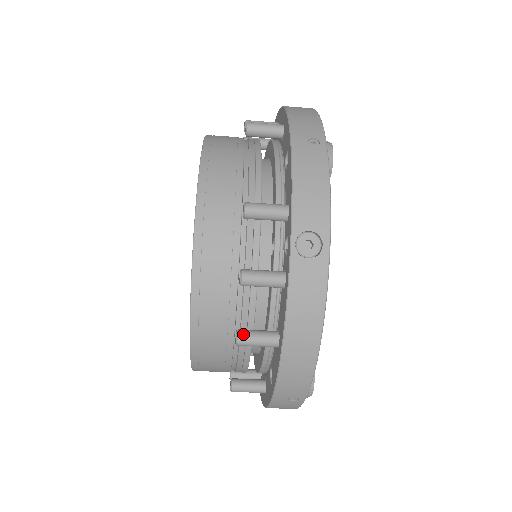
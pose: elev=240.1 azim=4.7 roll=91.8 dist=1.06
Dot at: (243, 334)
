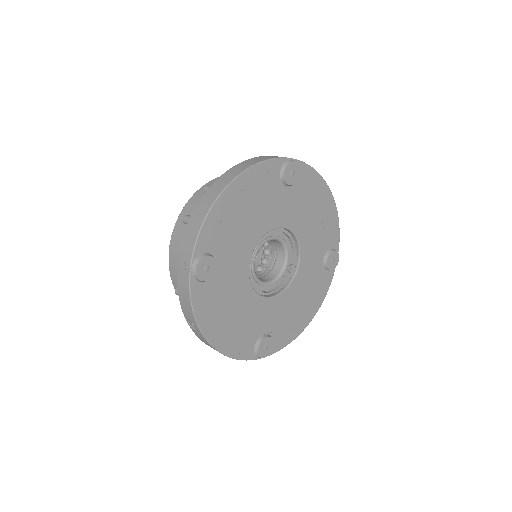
Dot at: occluded
